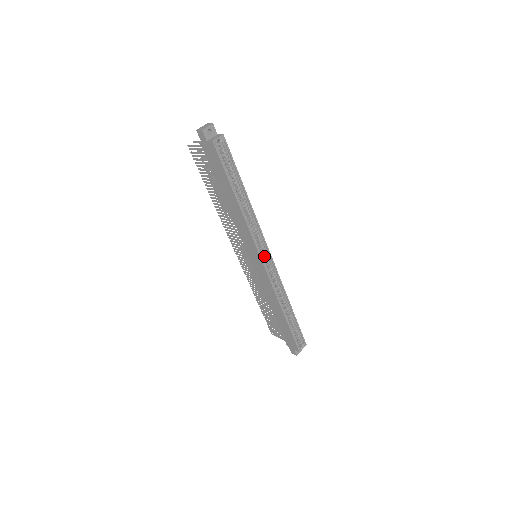
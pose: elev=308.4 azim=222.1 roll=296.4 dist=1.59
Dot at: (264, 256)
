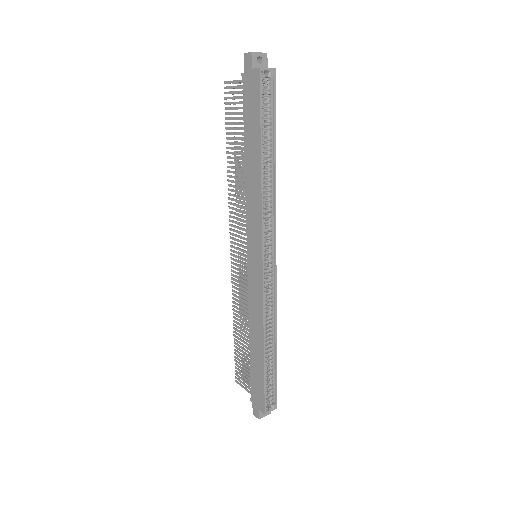
Dot at: (267, 257)
